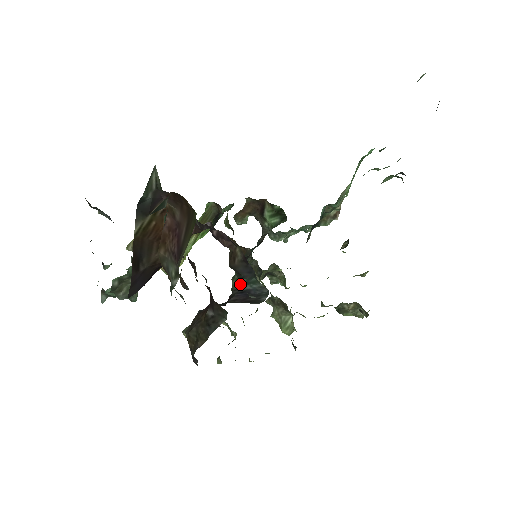
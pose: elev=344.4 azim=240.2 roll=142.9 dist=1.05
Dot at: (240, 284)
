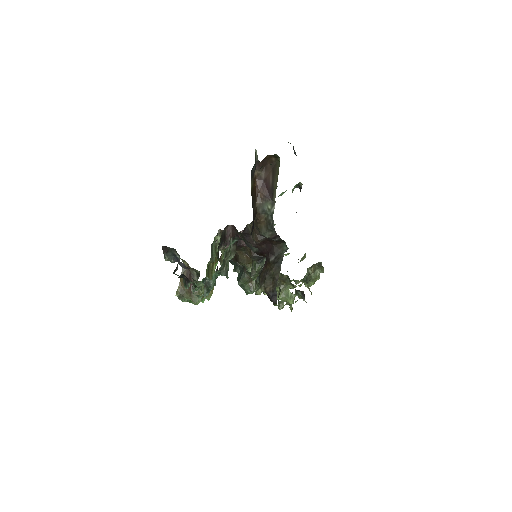
Dot at: (261, 267)
